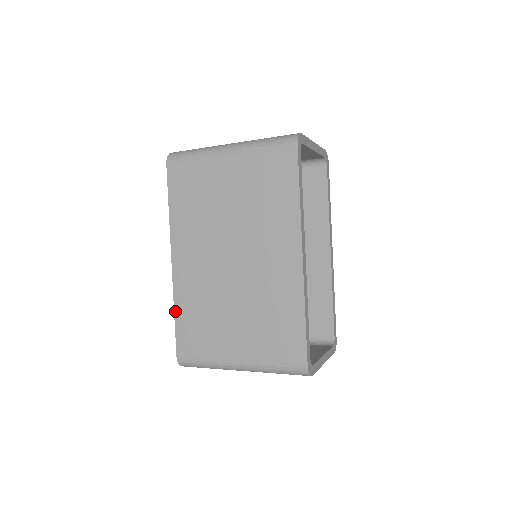
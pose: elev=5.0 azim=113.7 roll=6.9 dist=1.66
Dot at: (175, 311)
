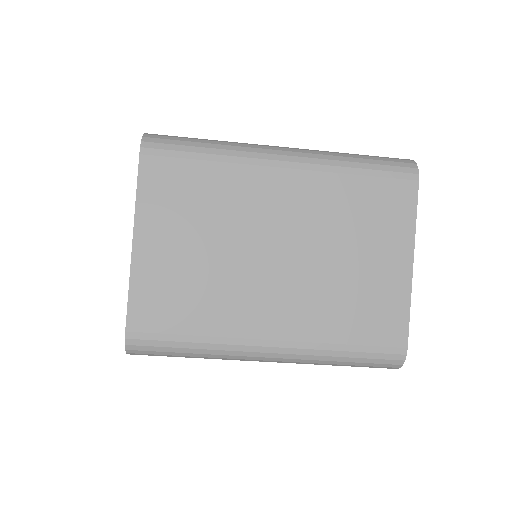
Dot at: occluded
